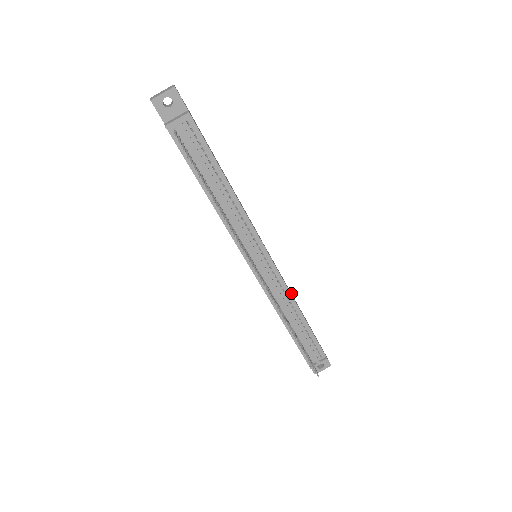
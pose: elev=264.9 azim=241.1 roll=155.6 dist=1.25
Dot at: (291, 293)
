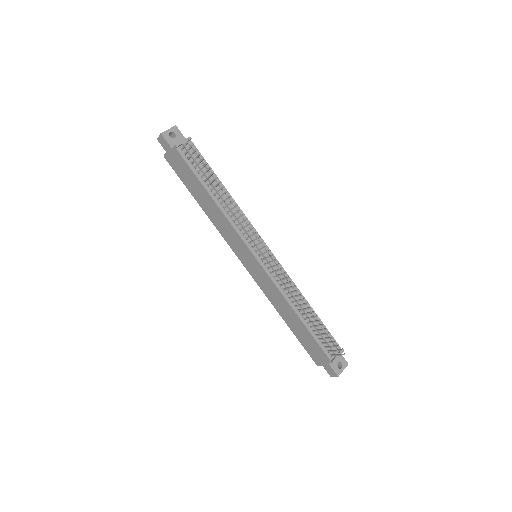
Dot at: occluded
